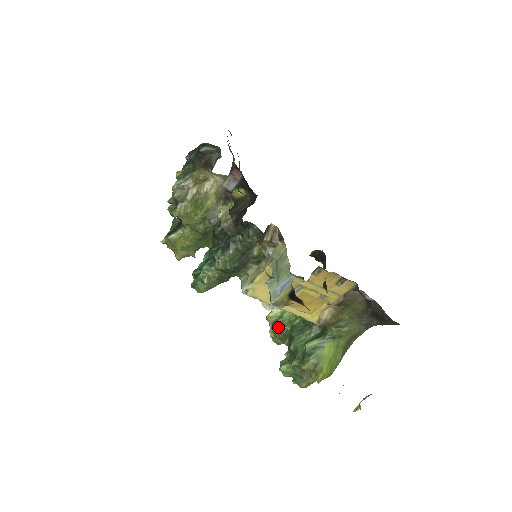
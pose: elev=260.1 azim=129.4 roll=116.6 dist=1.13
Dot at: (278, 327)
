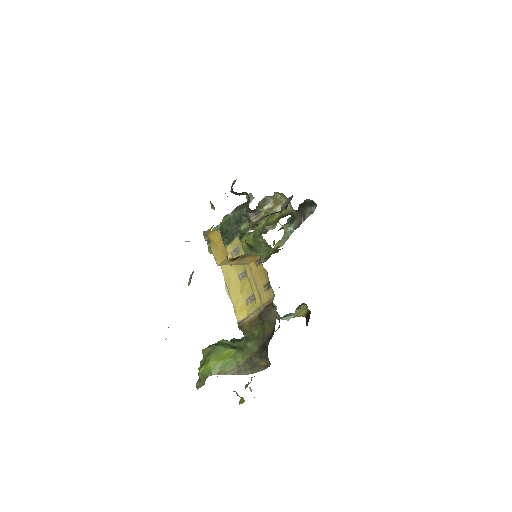
Dot at: occluded
